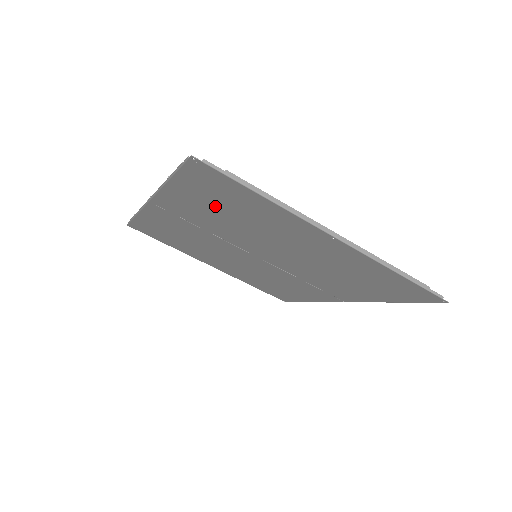
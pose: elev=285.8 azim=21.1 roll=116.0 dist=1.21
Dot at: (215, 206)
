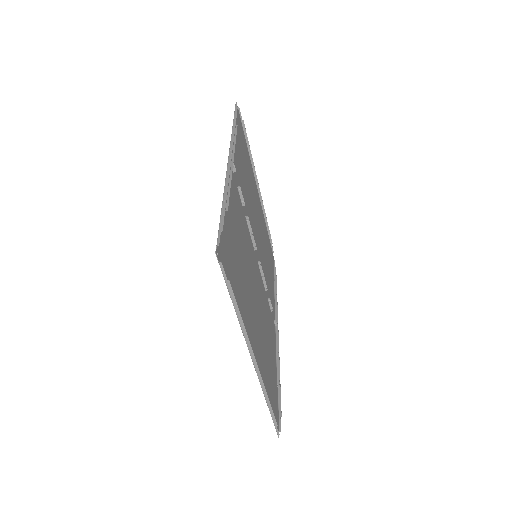
Dot at: (235, 243)
